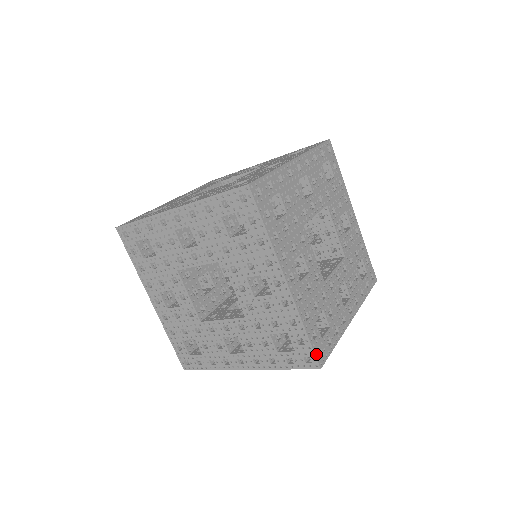
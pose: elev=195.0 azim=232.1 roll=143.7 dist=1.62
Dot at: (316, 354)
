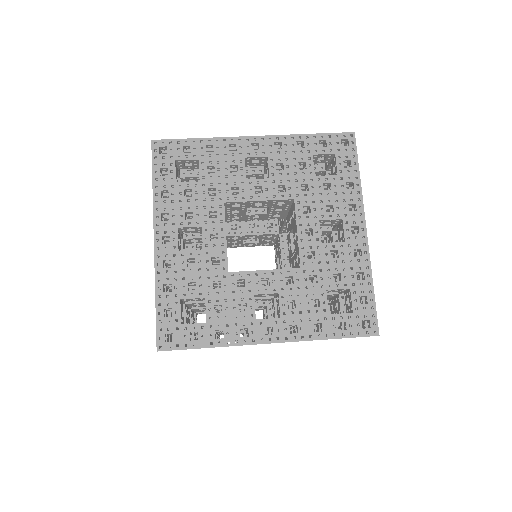
Dot at: occluded
